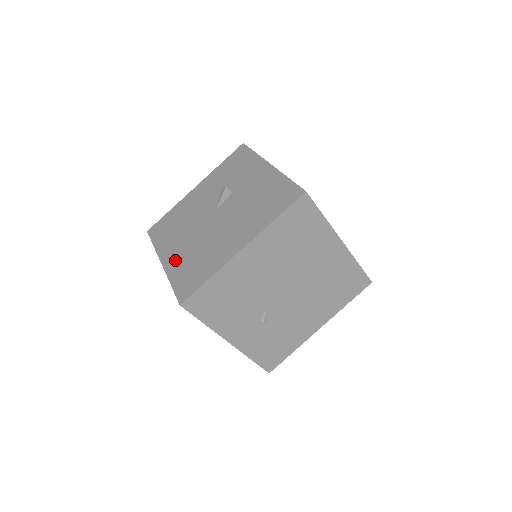
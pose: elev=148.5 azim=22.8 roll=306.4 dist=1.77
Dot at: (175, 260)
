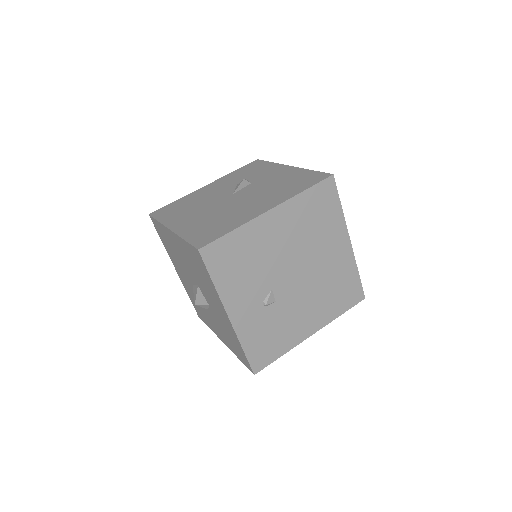
Dot at: (188, 225)
